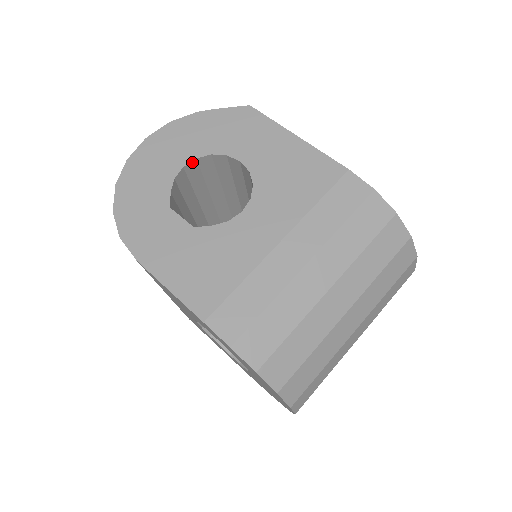
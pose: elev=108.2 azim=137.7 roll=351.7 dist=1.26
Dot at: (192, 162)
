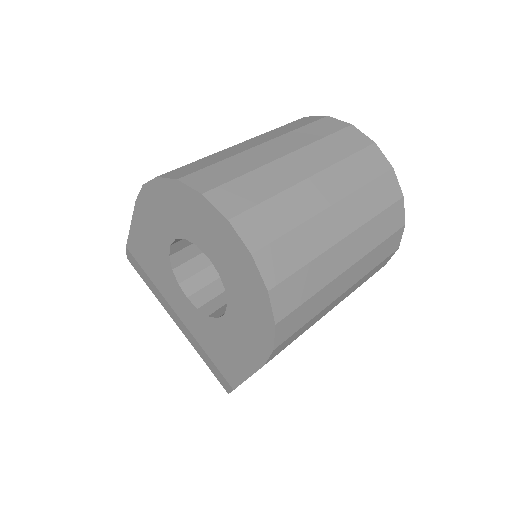
Dot at: occluded
